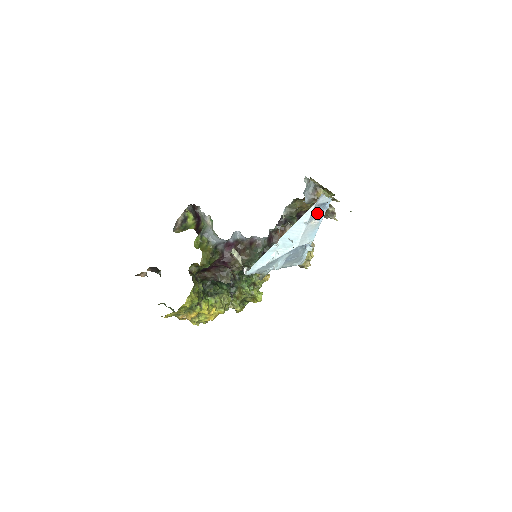
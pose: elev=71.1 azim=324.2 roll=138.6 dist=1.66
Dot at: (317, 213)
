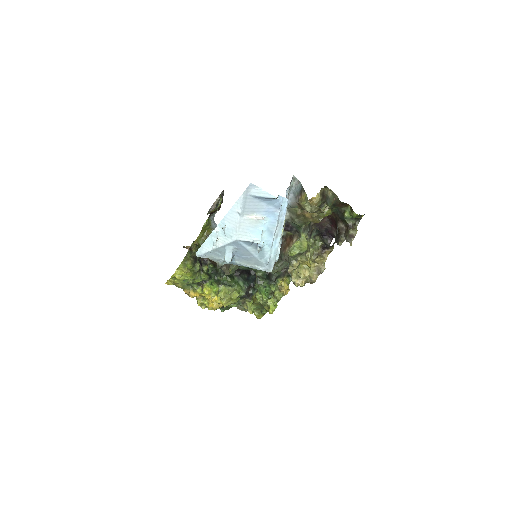
Dot at: (260, 208)
